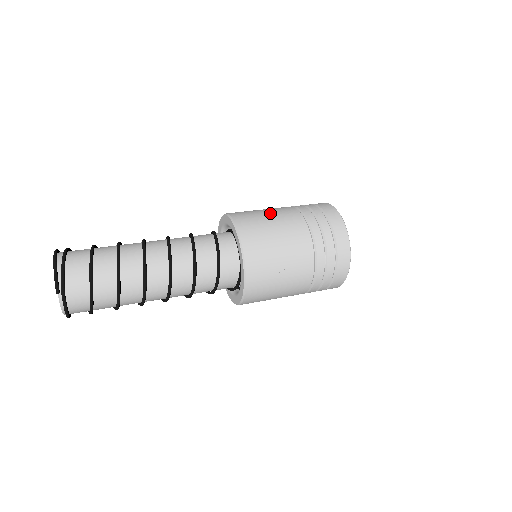
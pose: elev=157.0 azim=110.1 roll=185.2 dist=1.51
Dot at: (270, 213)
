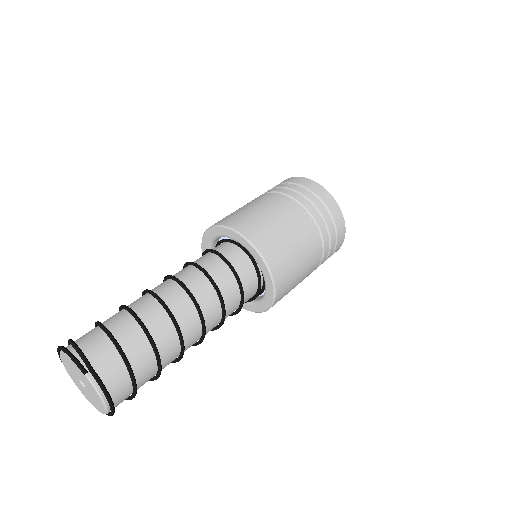
Dot at: occluded
